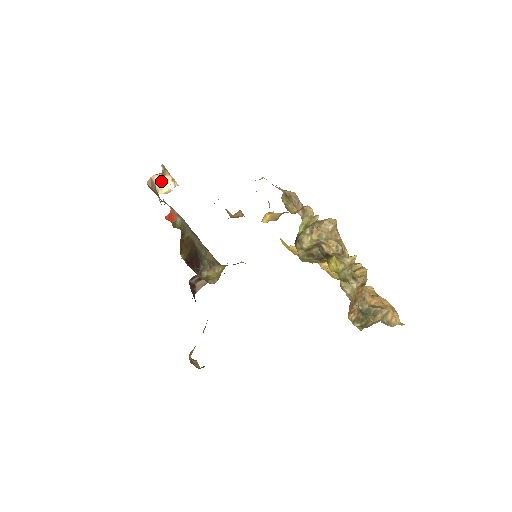
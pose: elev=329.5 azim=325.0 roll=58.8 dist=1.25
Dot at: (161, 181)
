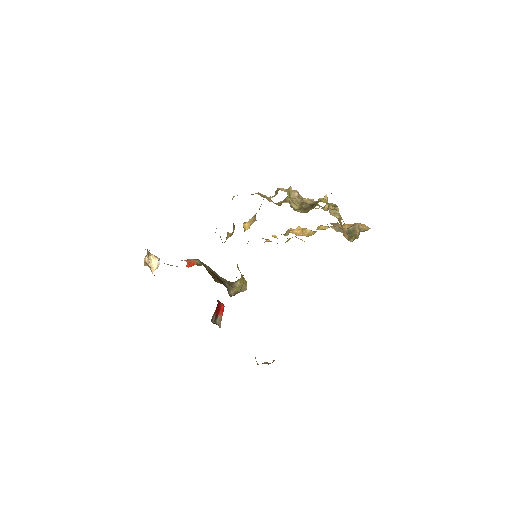
Dot at: occluded
